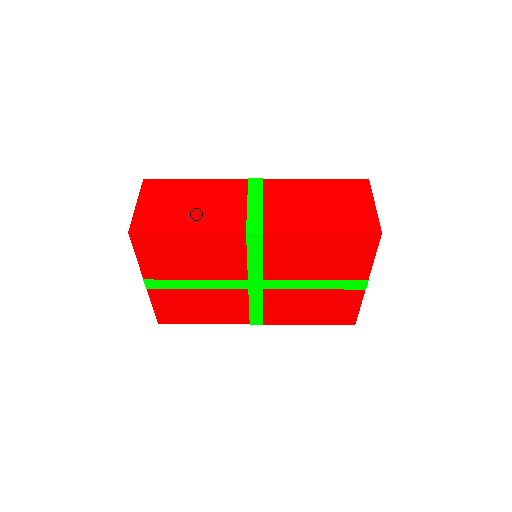
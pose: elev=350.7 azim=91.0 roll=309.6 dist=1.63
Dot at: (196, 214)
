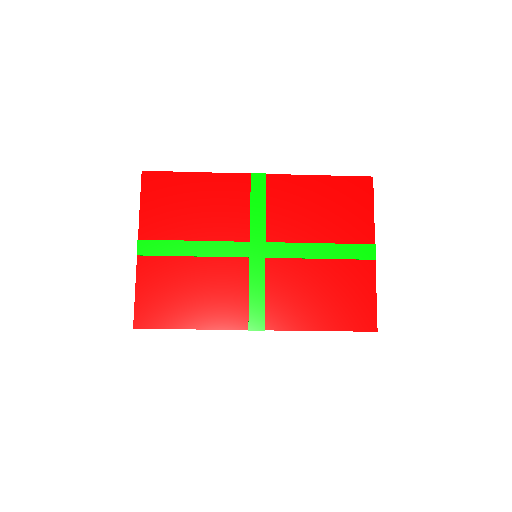
Dot at: occluded
